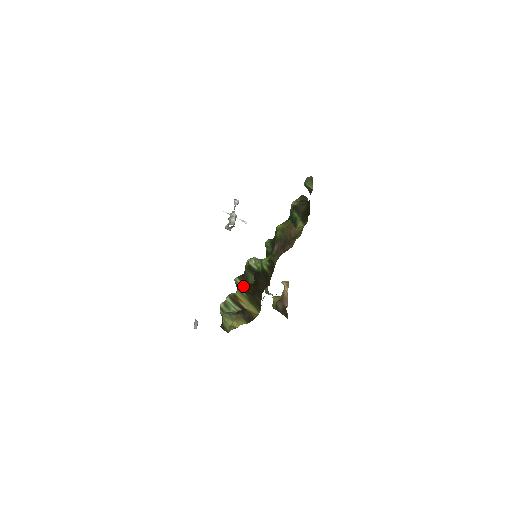
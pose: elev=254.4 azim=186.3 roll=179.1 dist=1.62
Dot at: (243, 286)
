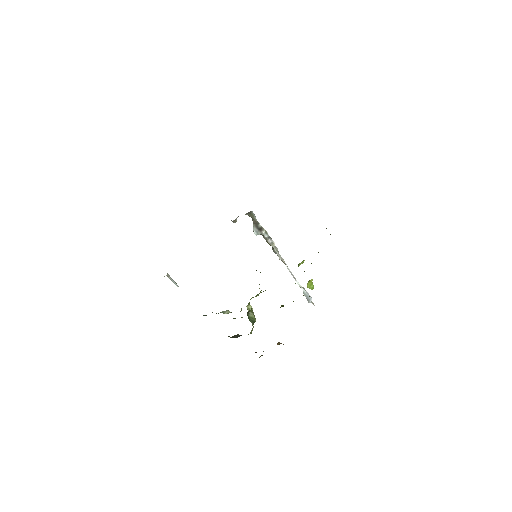
Dot at: occluded
